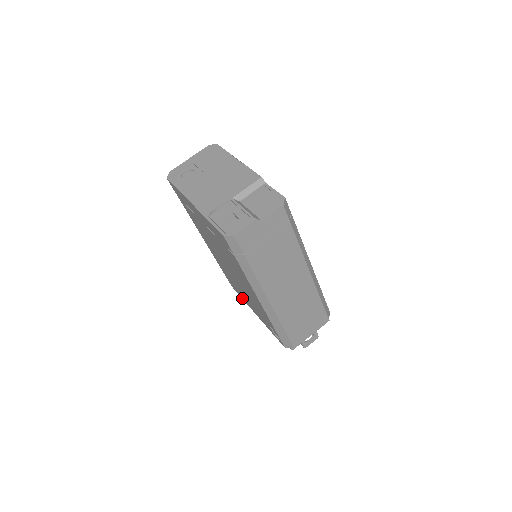
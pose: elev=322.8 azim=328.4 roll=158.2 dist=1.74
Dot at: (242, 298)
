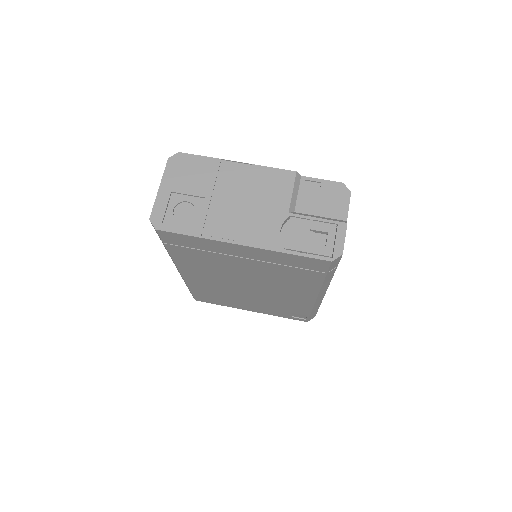
Dot at: (221, 305)
